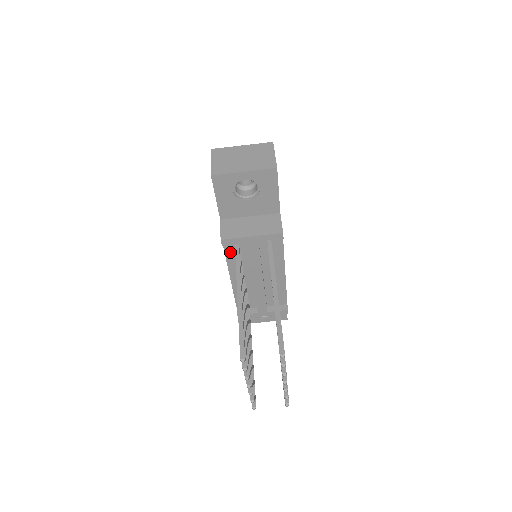
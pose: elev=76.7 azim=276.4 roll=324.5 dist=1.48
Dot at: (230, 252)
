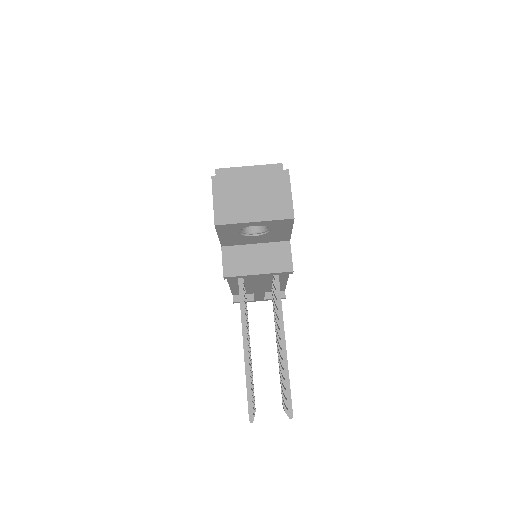
Dot at: occluded
